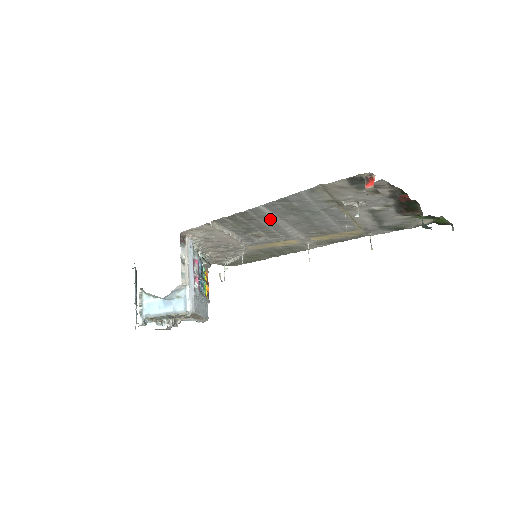
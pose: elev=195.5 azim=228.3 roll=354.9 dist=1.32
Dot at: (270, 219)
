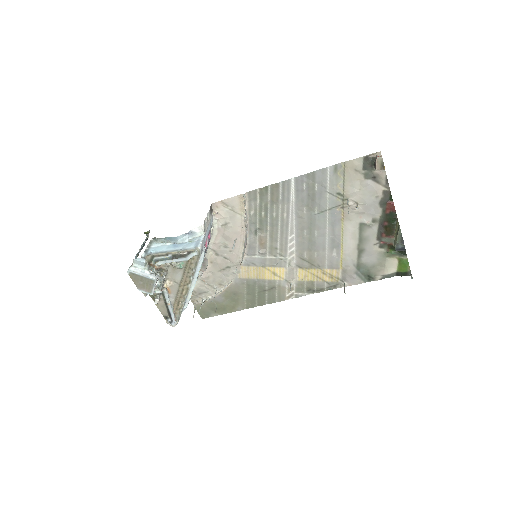
Dot at: (287, 210)
